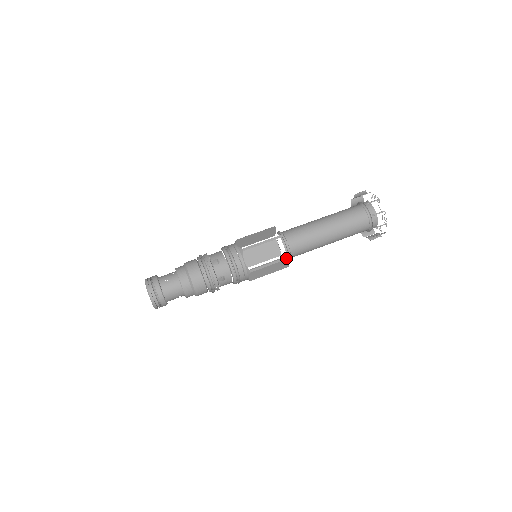
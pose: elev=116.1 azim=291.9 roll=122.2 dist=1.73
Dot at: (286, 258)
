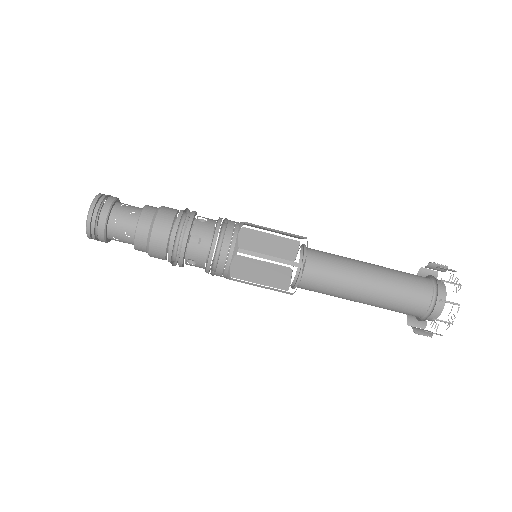
Dot at: occluded
